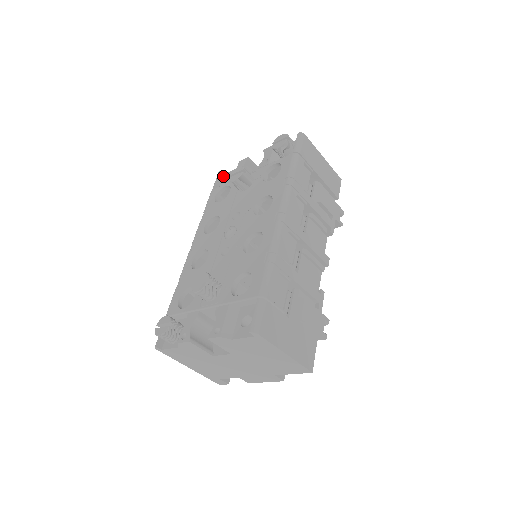
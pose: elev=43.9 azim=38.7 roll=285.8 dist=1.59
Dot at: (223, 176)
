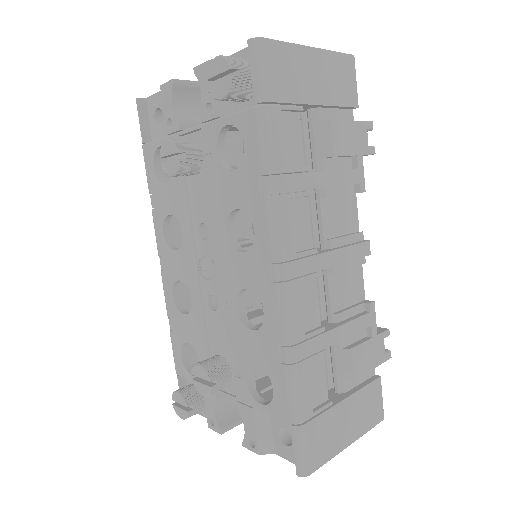
Dot at: (146, 103)
